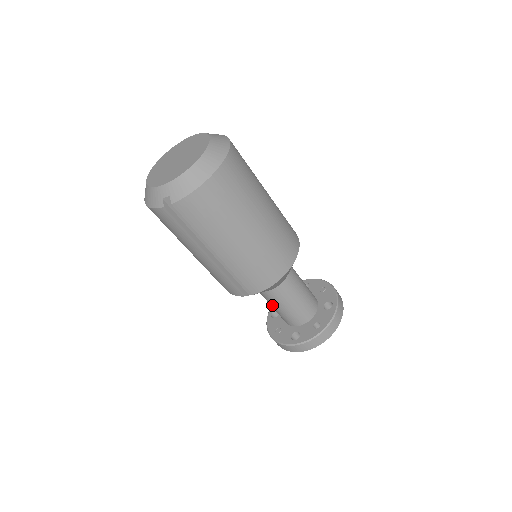
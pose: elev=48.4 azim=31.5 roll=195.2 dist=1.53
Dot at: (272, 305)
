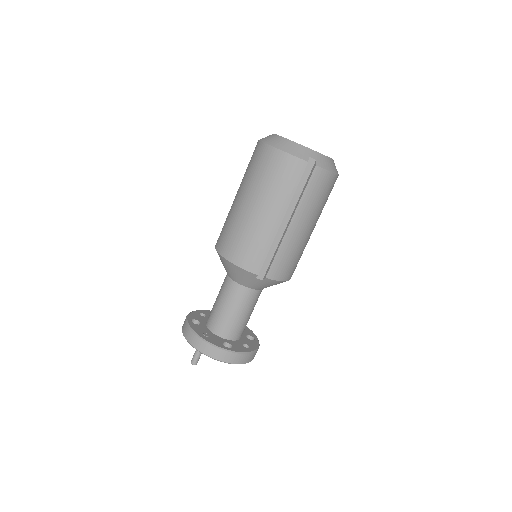
Dot at: (230, 305)
